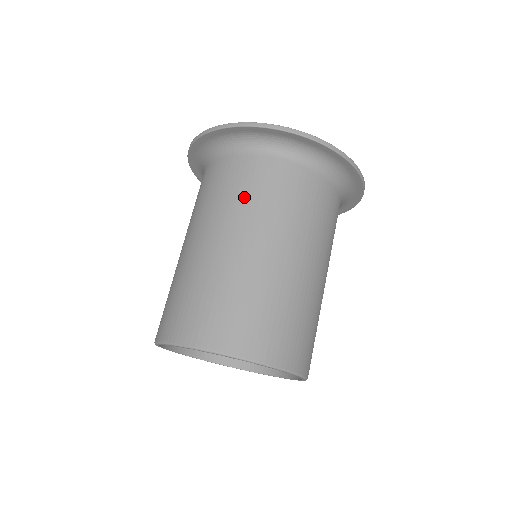
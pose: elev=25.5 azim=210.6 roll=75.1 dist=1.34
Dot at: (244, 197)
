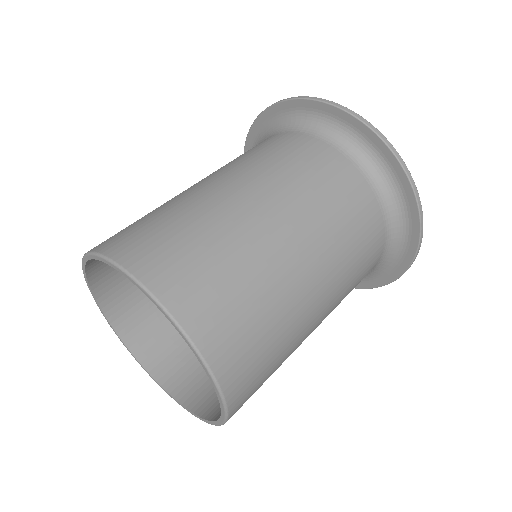
Dot at: (337, 216)
